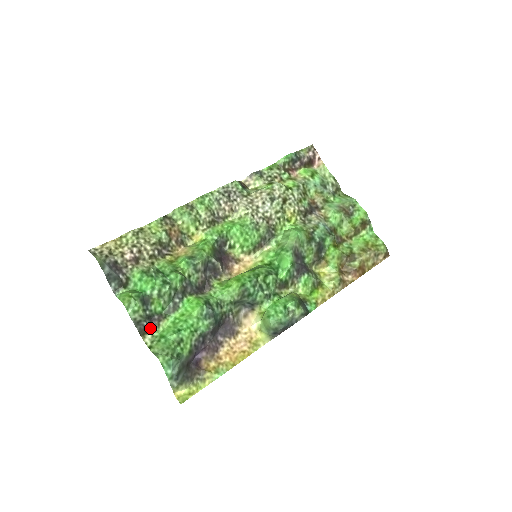
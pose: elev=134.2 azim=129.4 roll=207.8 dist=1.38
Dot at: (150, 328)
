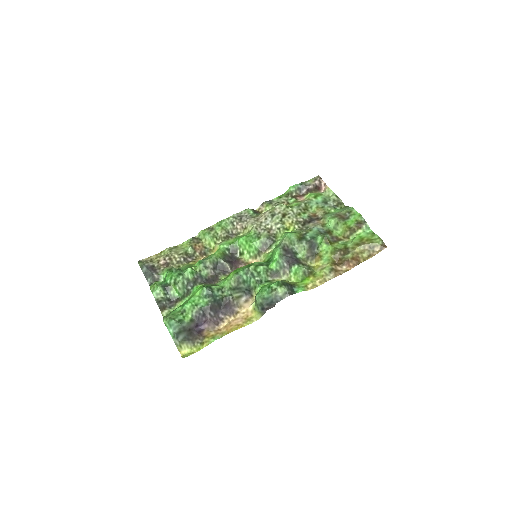
Dot at: (168, 306)
